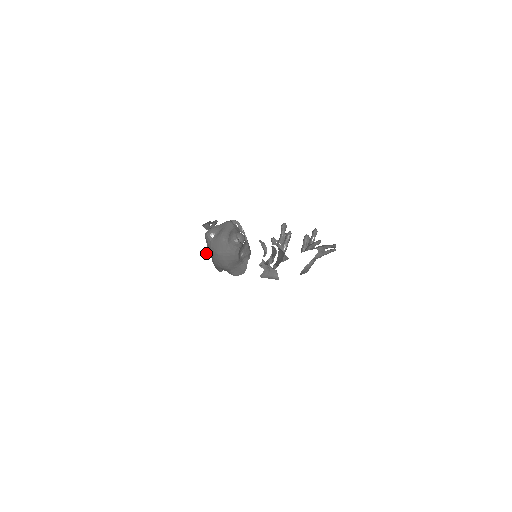
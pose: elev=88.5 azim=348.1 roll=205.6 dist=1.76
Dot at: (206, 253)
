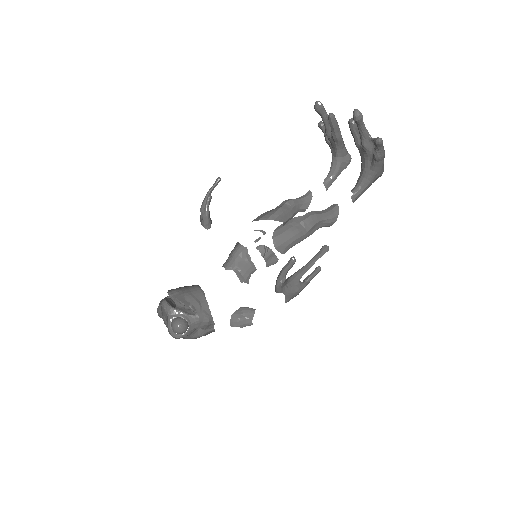
Dot at: occluded
